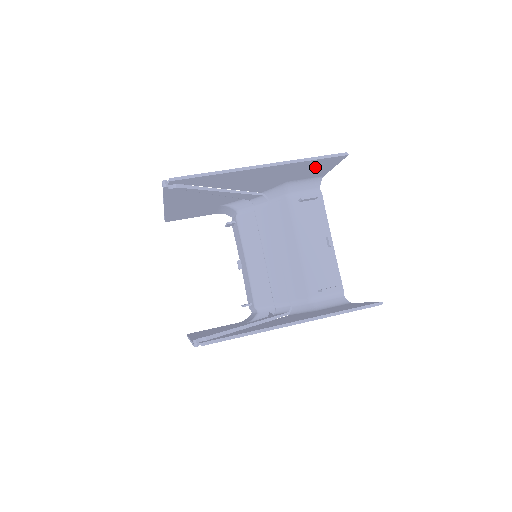
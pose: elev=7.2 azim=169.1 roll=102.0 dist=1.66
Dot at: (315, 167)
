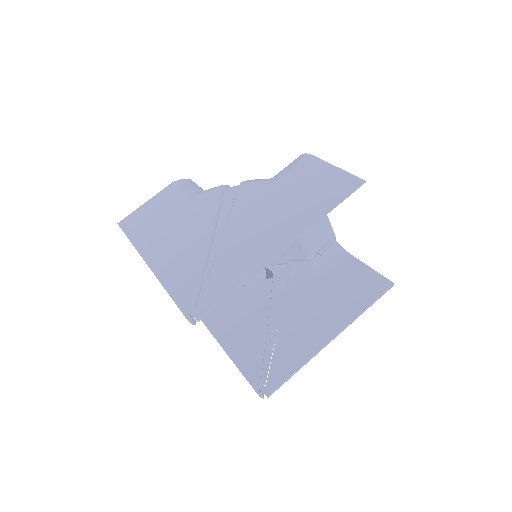
Dot at: (321, 188)
